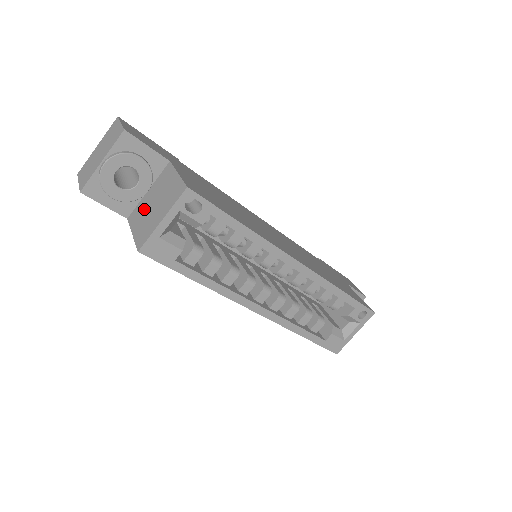
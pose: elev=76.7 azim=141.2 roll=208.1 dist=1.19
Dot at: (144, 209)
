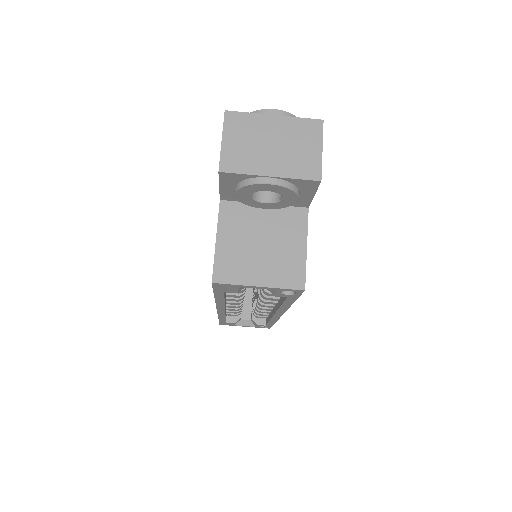
Dot at: (247, 227)
